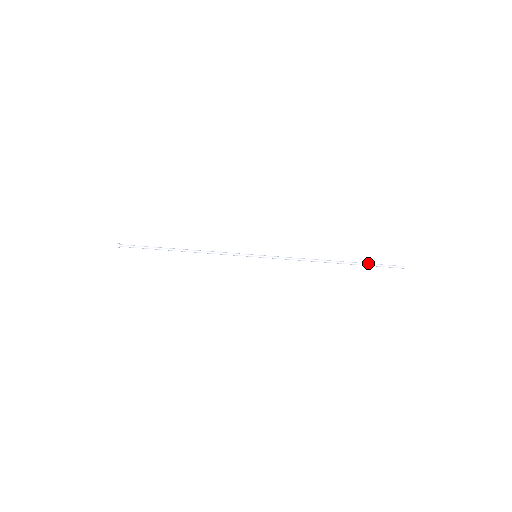
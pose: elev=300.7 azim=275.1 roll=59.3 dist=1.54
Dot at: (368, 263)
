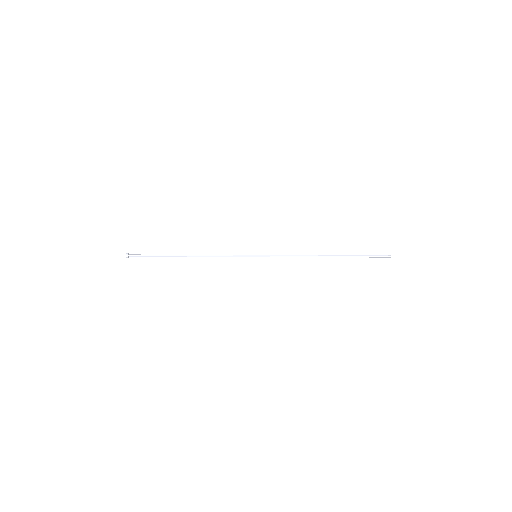
Dot at: (358, 255)
